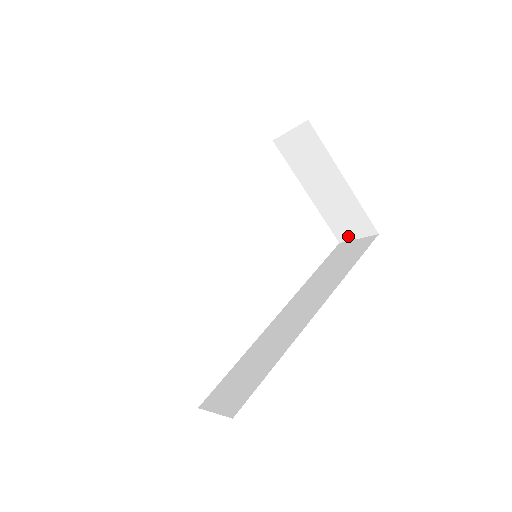
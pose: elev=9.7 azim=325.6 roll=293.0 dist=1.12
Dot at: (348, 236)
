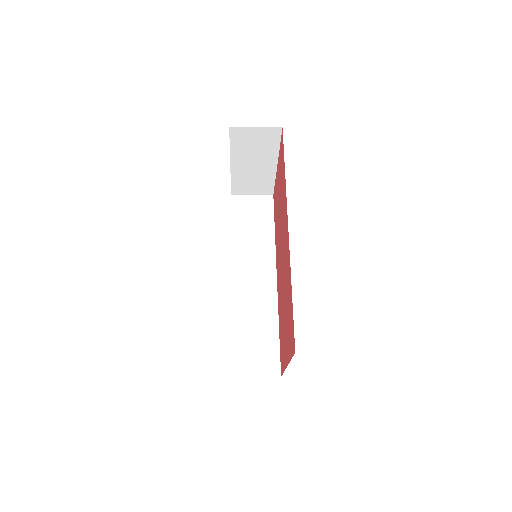
Dot at: (244, 193)
